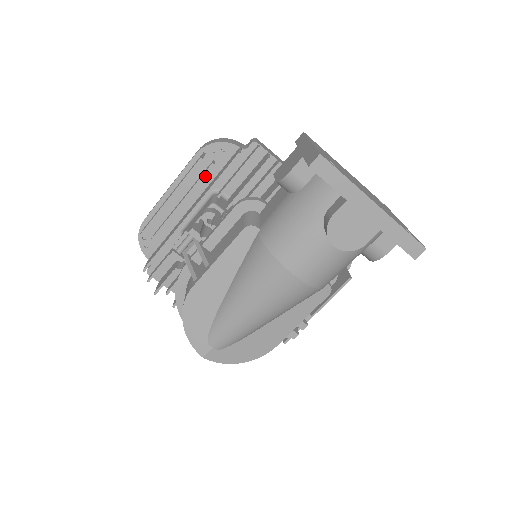
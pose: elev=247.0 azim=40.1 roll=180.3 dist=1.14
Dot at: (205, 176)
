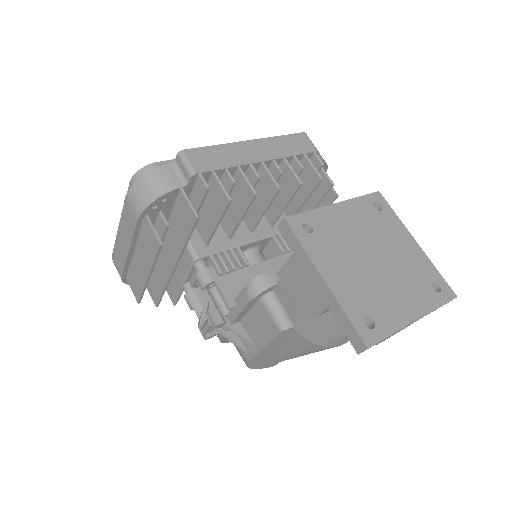
Dot at: occluded
